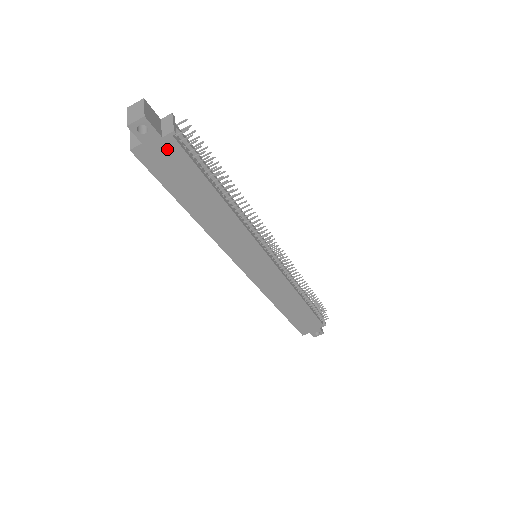
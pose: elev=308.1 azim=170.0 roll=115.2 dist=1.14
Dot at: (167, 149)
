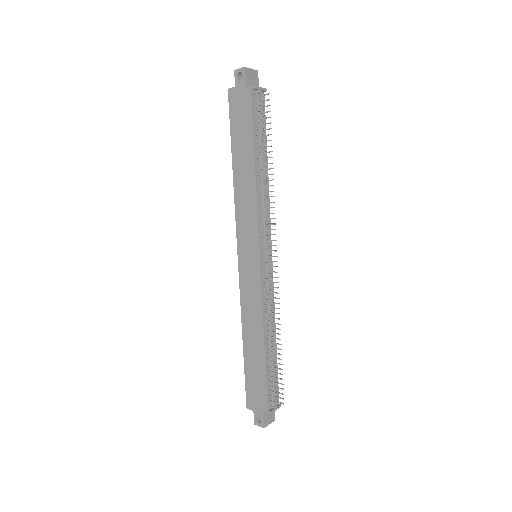
Dot at: (244, 98)
